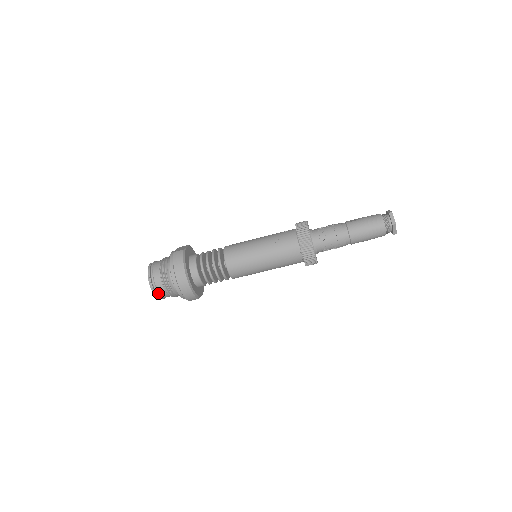
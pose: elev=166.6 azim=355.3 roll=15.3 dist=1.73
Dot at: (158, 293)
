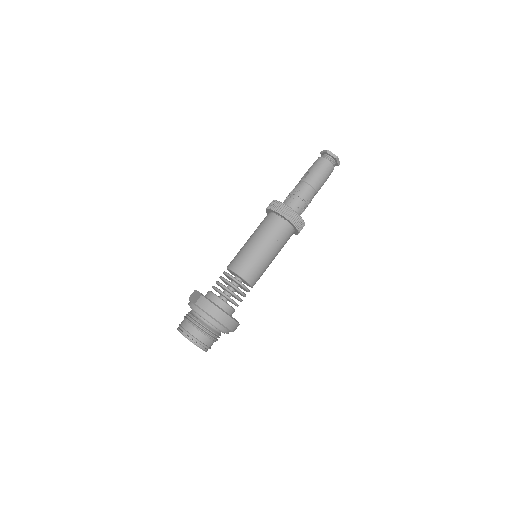
Dot at: (207, 347)
